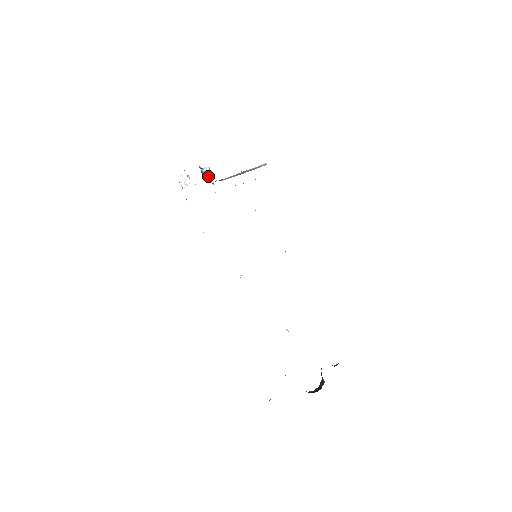
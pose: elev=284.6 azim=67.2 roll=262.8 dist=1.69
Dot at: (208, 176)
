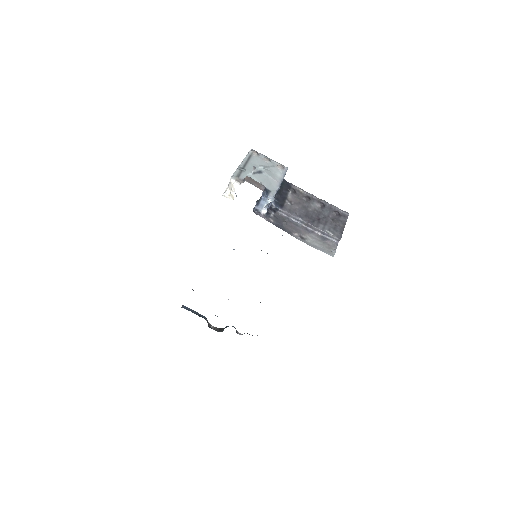
Dot at: (261, 209)
